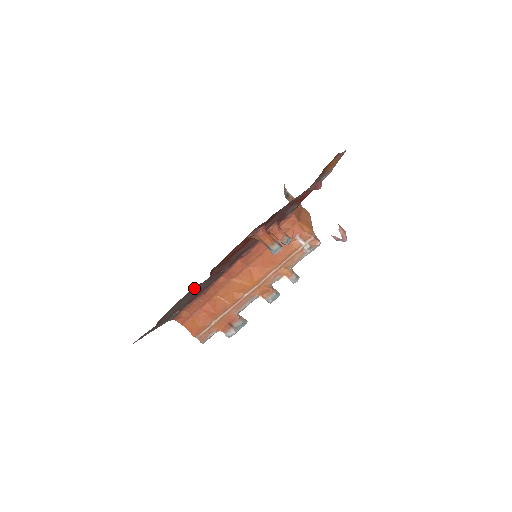
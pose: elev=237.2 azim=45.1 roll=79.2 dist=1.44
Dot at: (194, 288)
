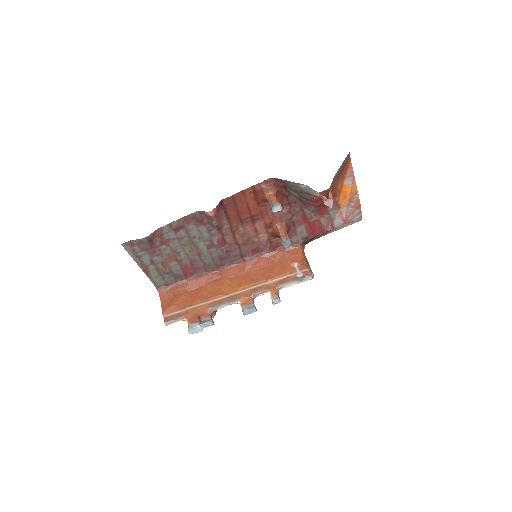
Dot at: (200, 219)
